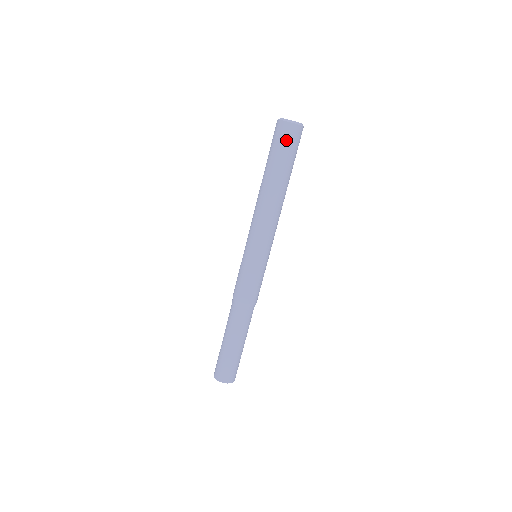
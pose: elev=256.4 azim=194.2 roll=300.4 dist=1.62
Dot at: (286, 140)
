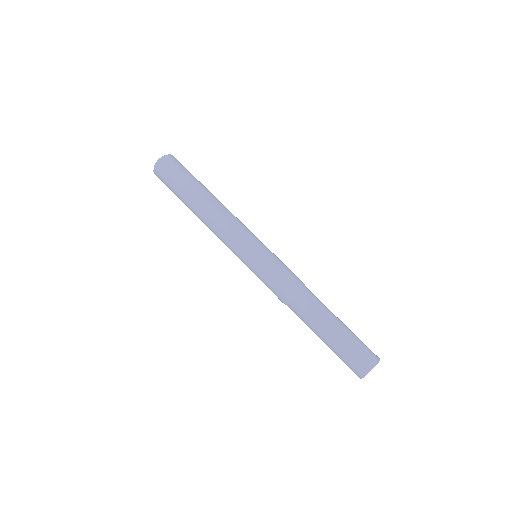
Dot at: (168, 172)
